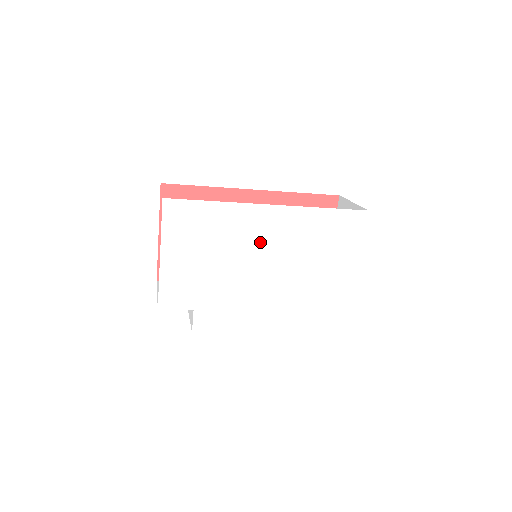
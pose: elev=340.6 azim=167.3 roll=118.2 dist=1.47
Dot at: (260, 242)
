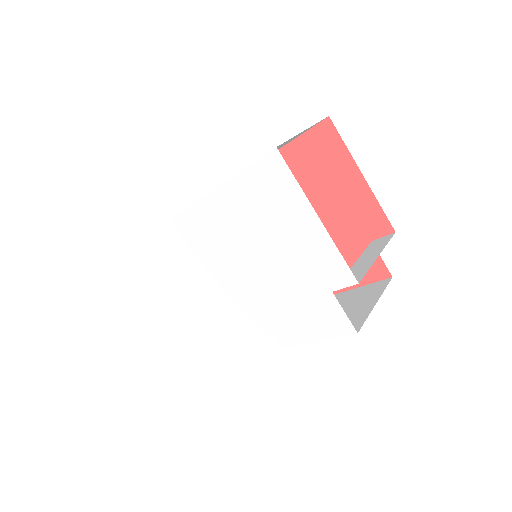
Dot at: (206, 253)
